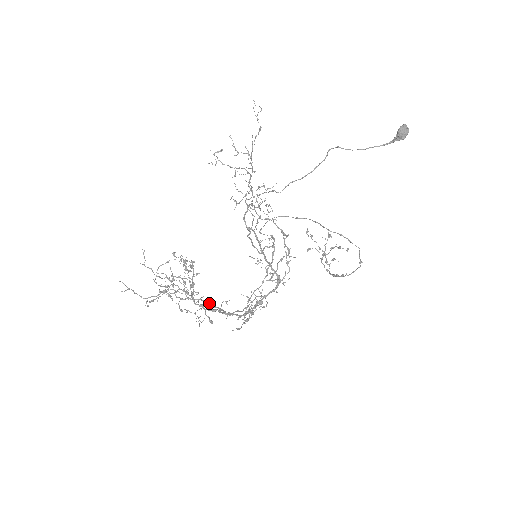
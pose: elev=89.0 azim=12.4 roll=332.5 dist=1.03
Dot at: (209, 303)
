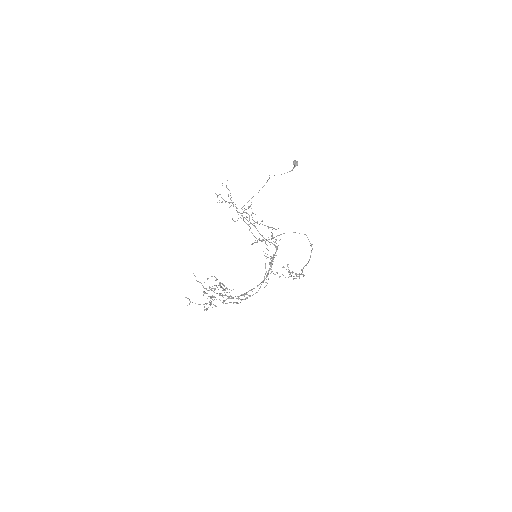
Dot at: occluded
